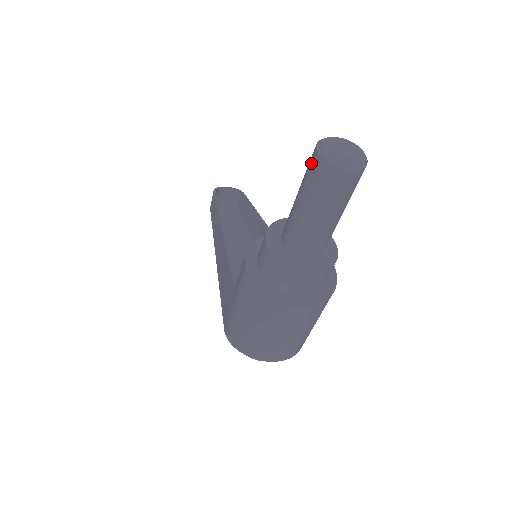
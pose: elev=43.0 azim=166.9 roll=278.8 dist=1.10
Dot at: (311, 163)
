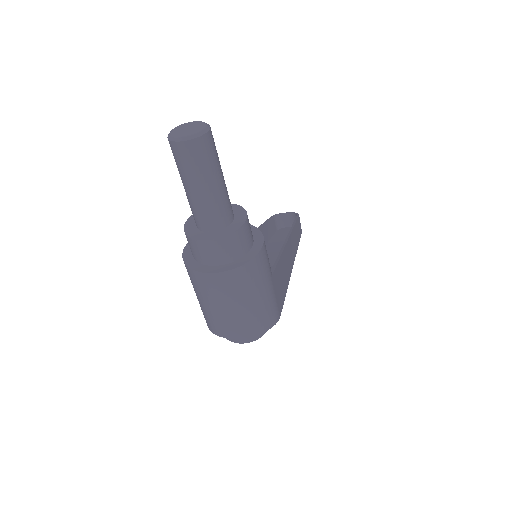
Dot at: occluded
